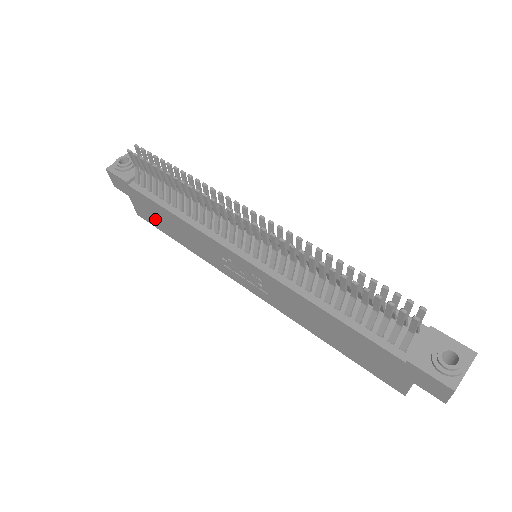
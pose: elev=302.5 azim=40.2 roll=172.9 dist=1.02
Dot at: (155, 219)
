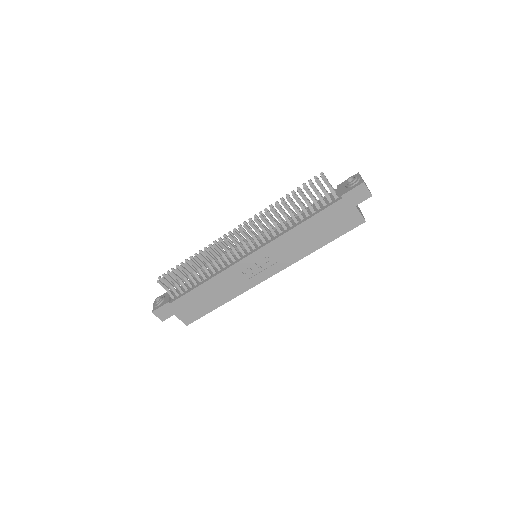
Dot at: (197, 309)
